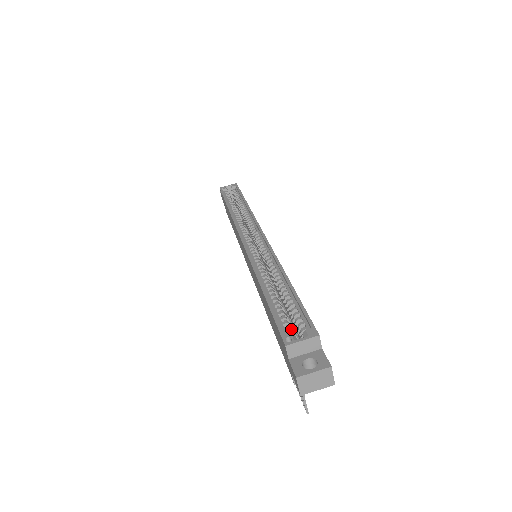
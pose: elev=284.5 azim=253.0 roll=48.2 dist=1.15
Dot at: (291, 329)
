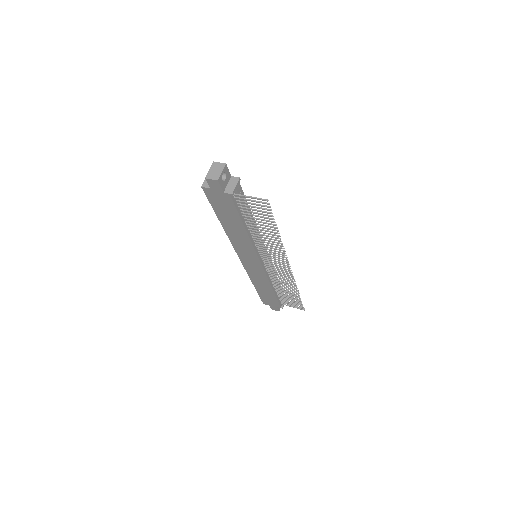
Dot at: occluded
